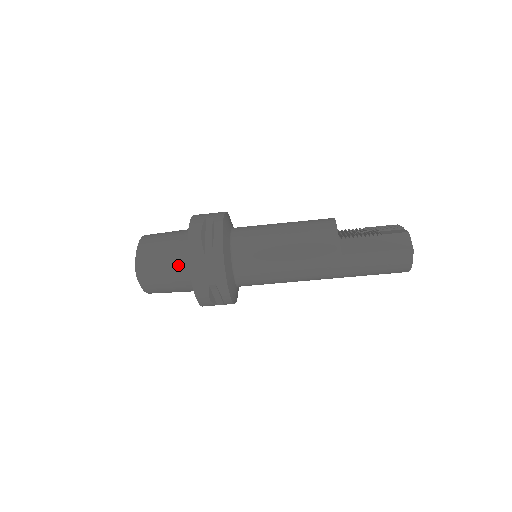
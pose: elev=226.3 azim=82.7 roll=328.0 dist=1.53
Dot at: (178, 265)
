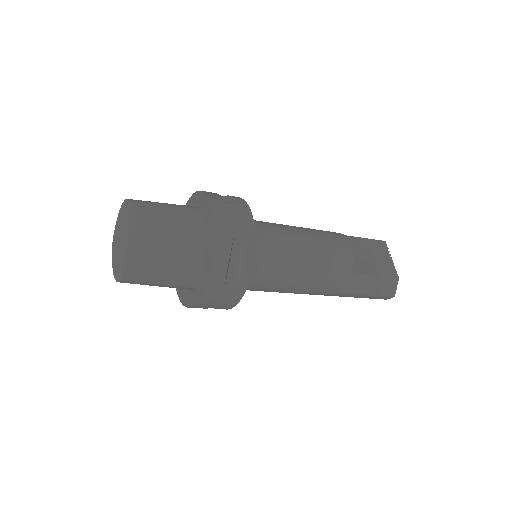
Dot at: (181, 282)
